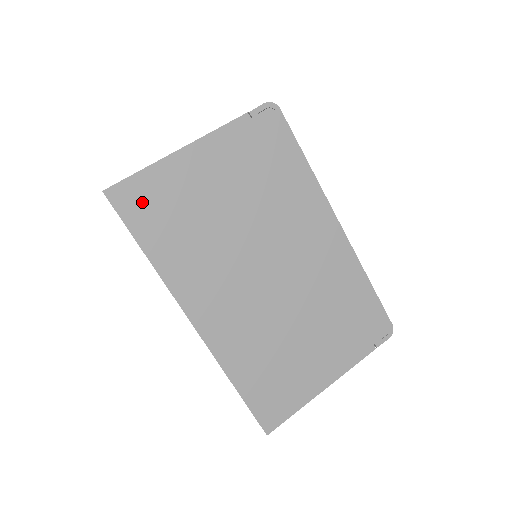
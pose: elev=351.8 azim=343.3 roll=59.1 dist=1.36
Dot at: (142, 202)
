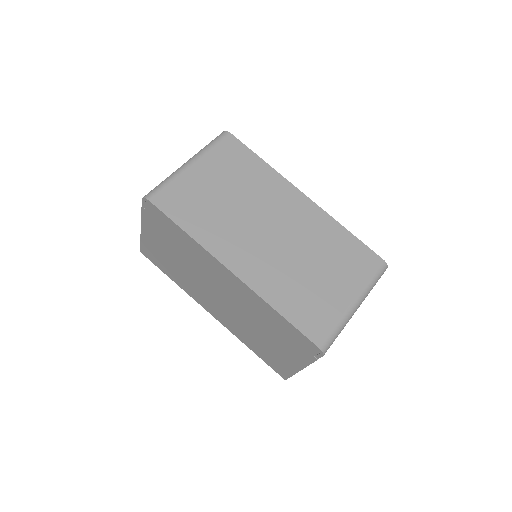
Dot at: (152, 256)
